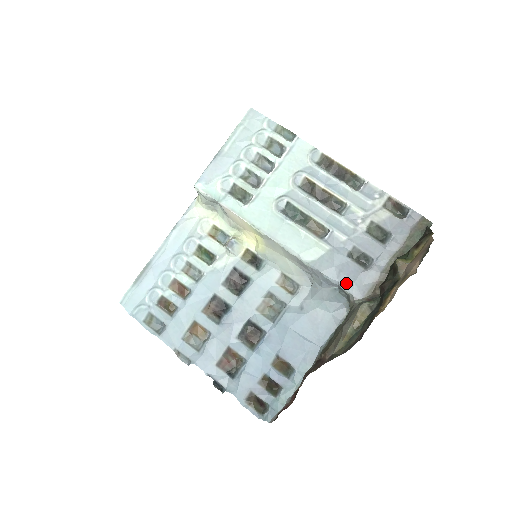
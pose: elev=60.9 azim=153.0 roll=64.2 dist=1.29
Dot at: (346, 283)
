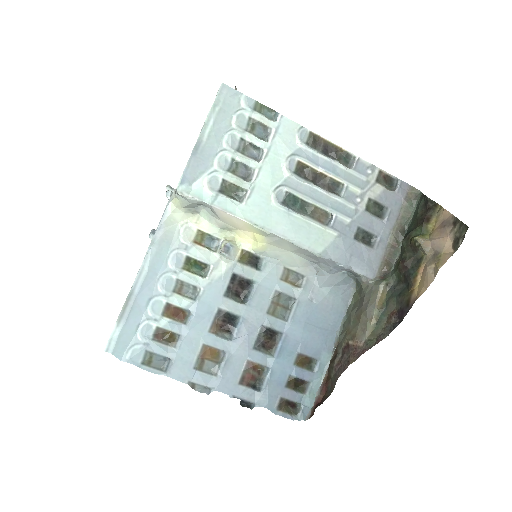
Dot at: (358, 266)
